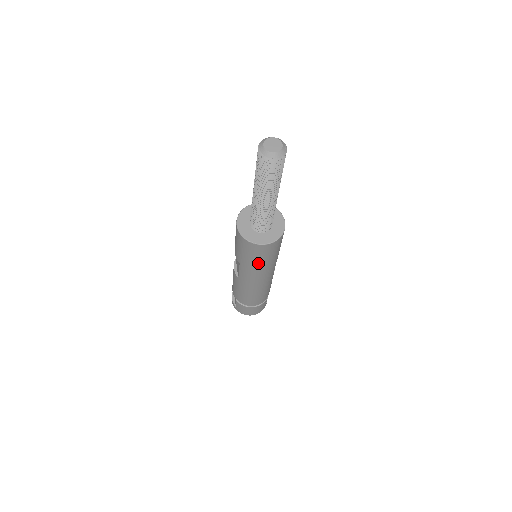
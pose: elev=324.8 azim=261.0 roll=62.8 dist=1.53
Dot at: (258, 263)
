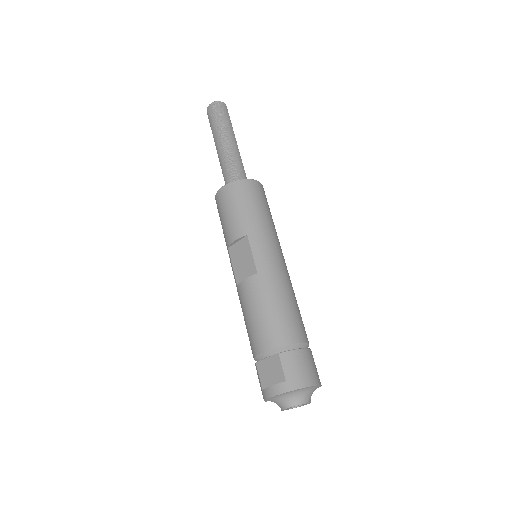
Dot at: (264, 215)
